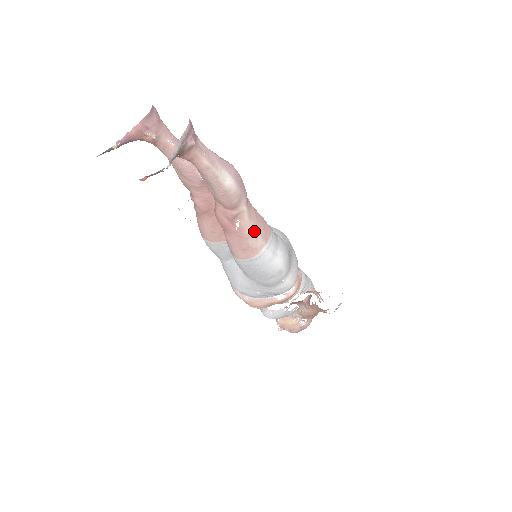
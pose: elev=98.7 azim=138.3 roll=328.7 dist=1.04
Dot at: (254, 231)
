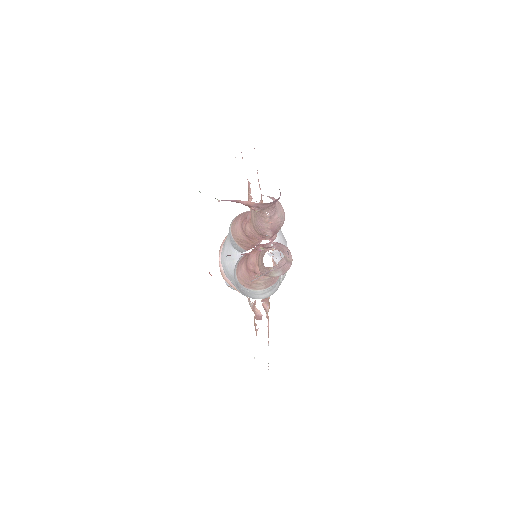
Dot at: (264, 283)
